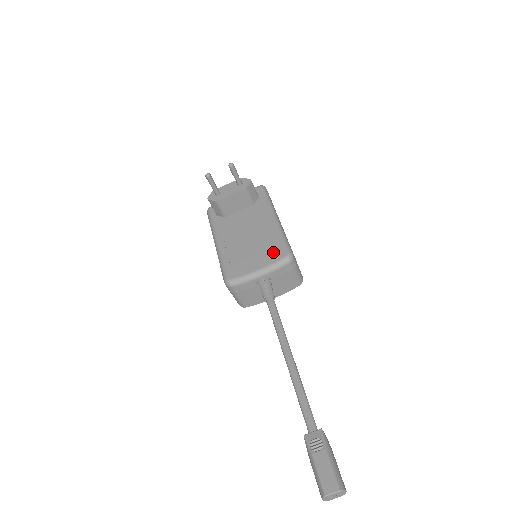
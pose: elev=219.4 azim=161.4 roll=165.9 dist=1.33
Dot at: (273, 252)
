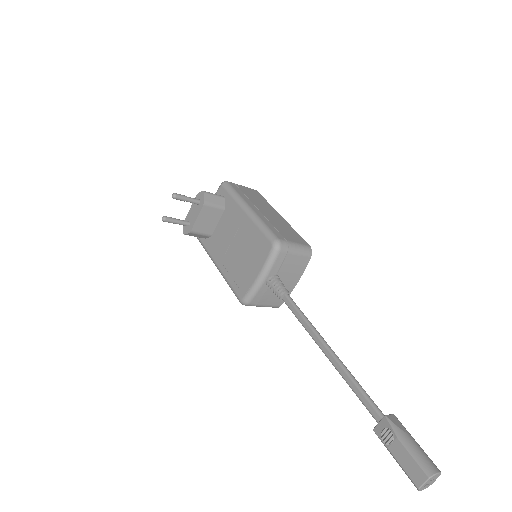
Dot at: (261, 249)
